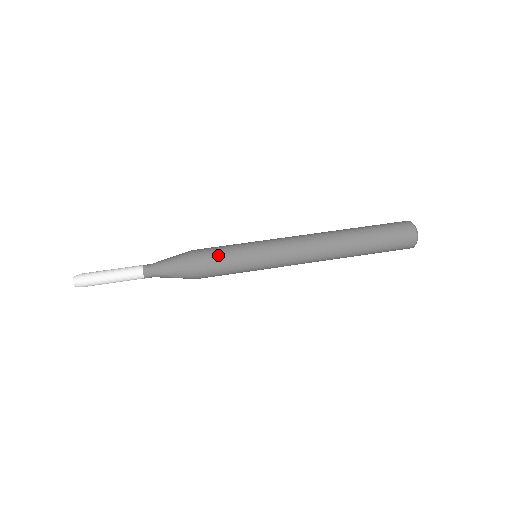
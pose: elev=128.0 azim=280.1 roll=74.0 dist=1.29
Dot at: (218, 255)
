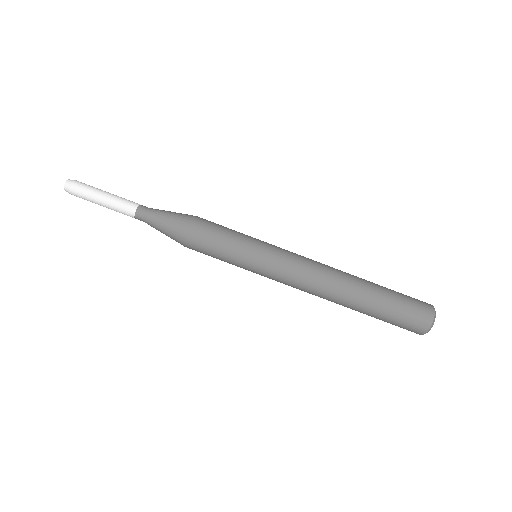
Dot at: (215, 241)
